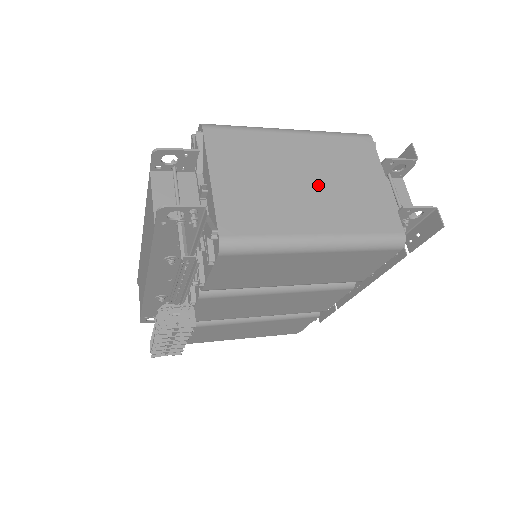
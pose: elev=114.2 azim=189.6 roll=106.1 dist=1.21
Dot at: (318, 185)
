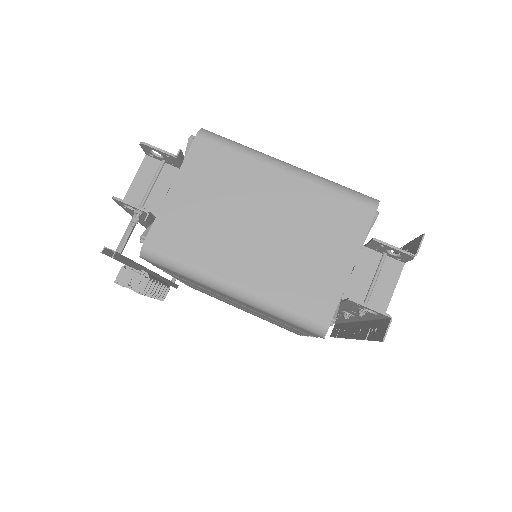
Dot at: (271, 236)
